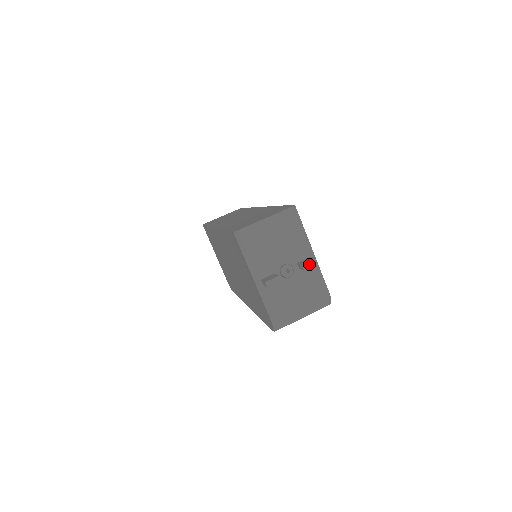
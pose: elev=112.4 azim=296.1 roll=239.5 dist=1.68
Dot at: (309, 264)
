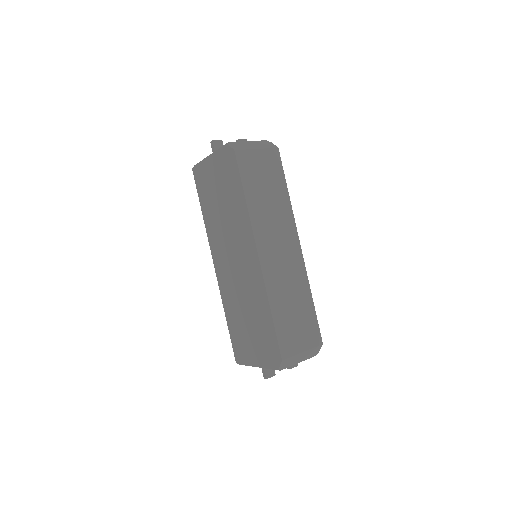
Dot at: (241, 140)
